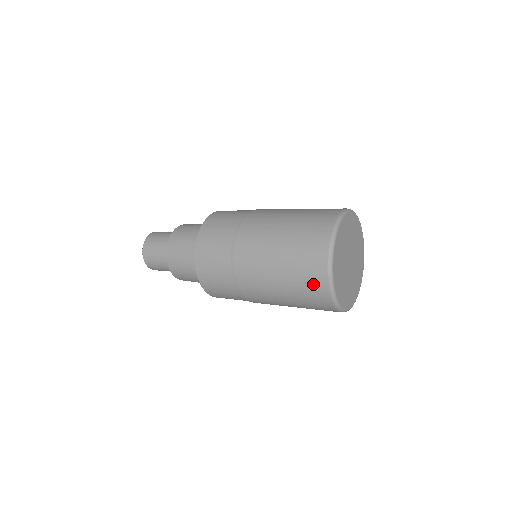
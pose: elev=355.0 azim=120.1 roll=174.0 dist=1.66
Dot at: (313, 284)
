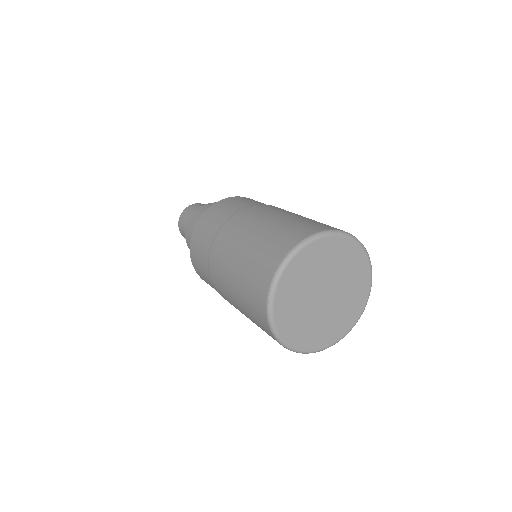
Dot at: (256, 293)
